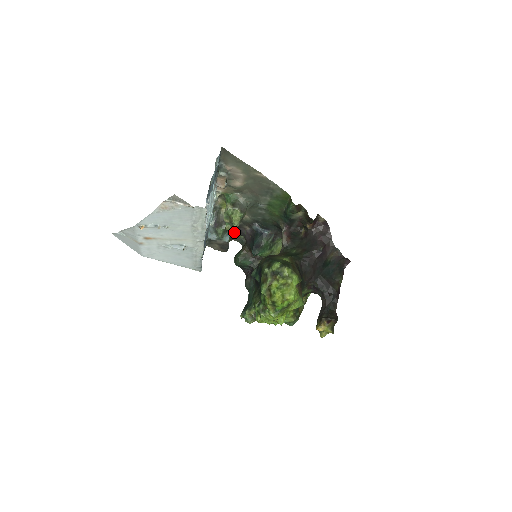
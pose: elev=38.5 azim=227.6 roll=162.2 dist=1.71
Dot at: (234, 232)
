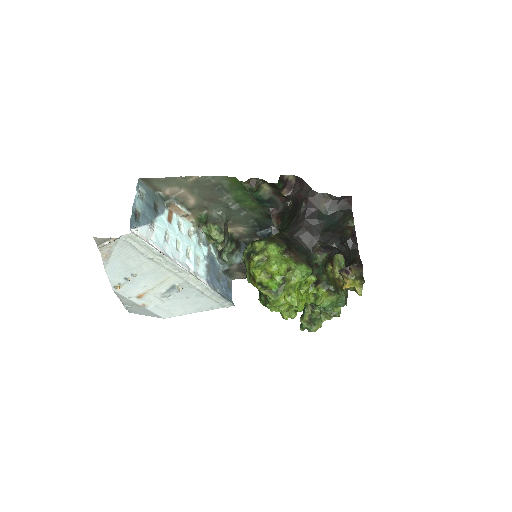
Dot at: occluded
